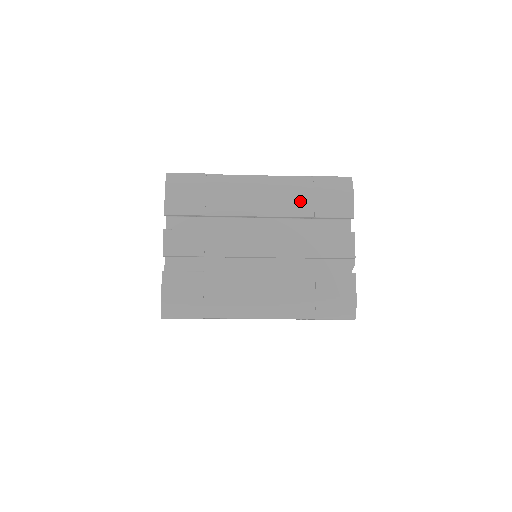
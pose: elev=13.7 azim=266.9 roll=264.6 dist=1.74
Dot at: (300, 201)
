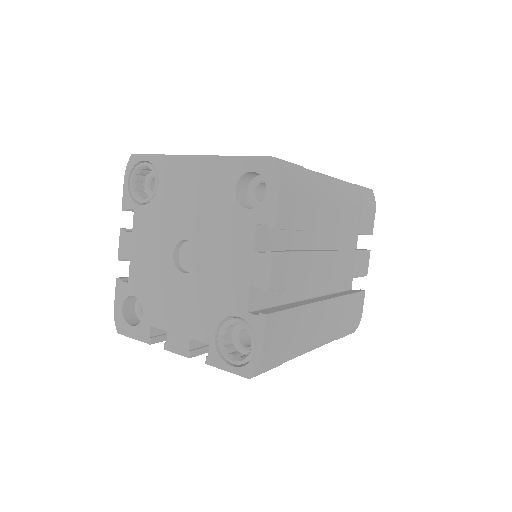
Dot at: (354, 215)
